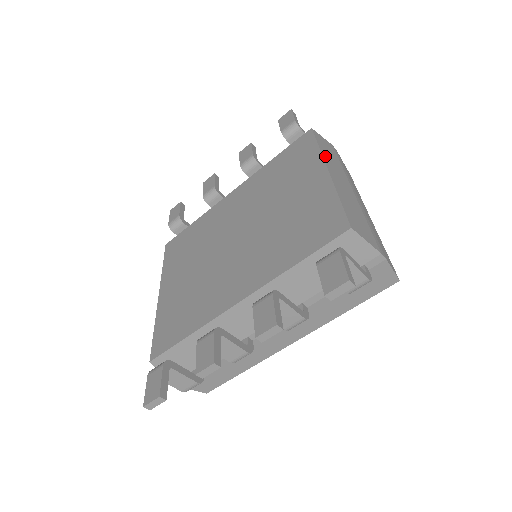
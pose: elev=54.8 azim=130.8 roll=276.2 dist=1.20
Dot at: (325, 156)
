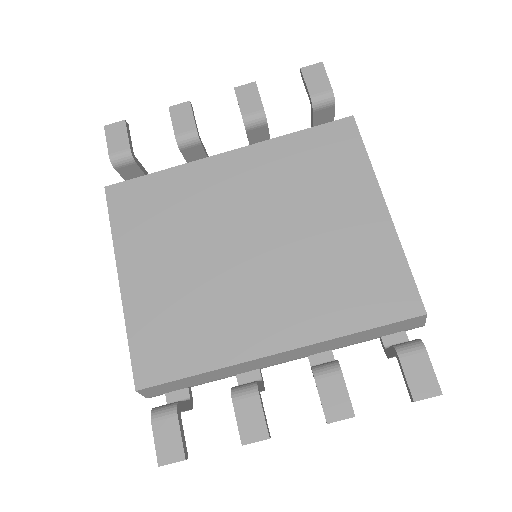
Dot at: (375, 175)
